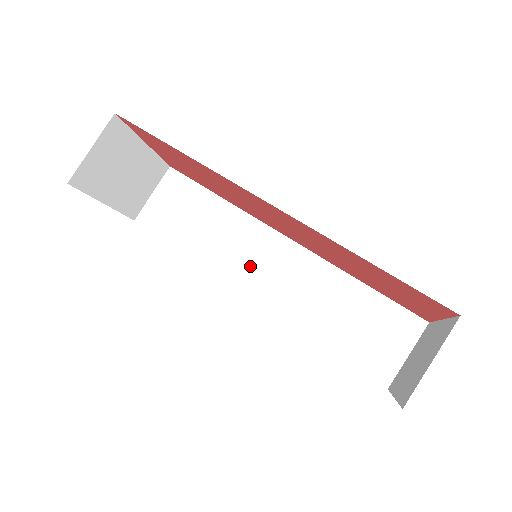
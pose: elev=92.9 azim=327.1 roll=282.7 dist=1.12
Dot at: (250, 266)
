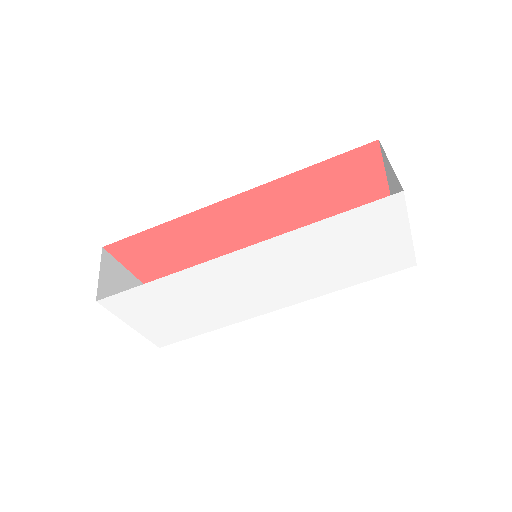
Dot at: occluded
